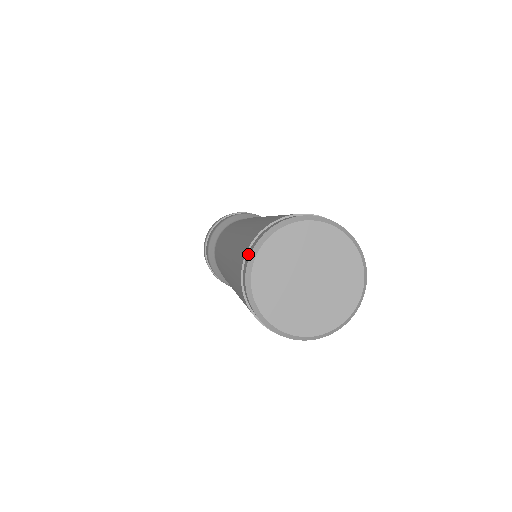
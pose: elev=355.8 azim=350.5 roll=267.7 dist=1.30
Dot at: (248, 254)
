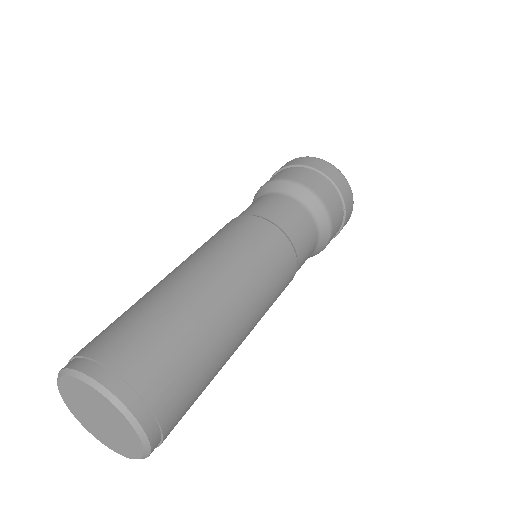
Dot at: (76, 361)
